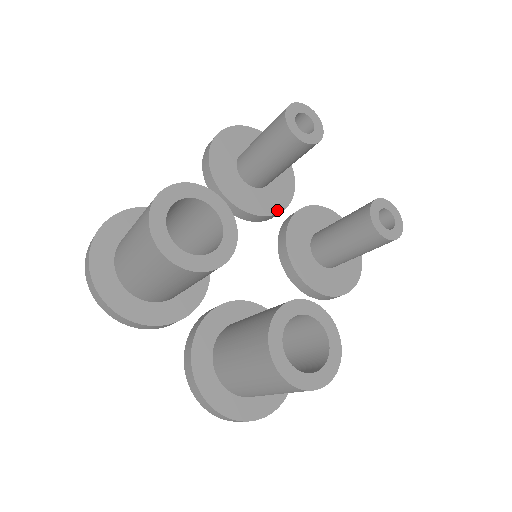
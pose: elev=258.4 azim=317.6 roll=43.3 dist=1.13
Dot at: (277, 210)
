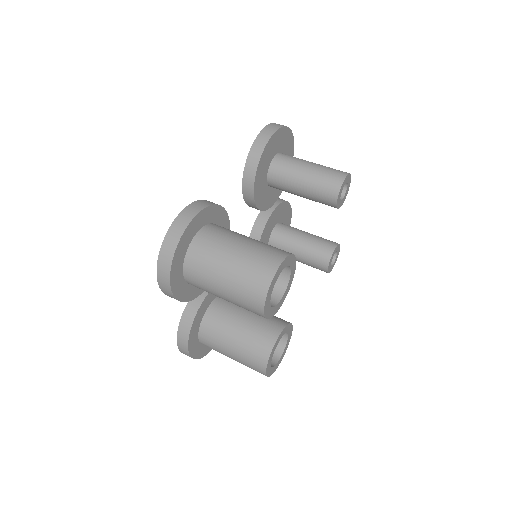
Dot at: (270, 205)
